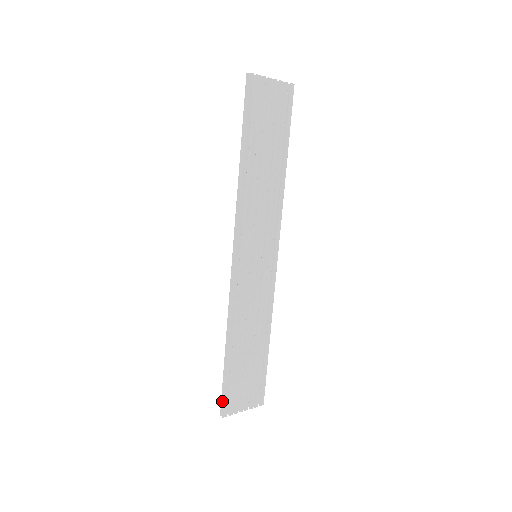
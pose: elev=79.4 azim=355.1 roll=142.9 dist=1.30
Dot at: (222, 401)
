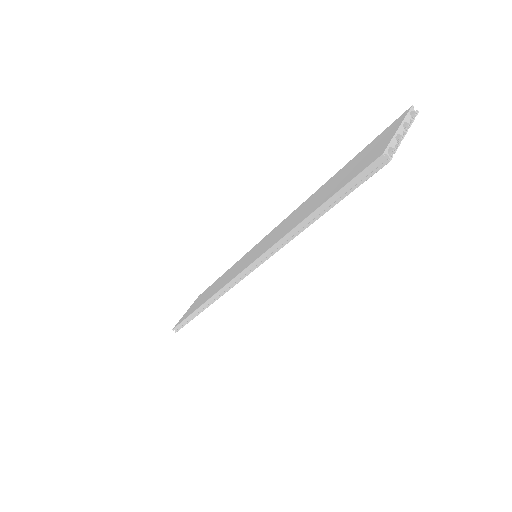
Dot at: (177, 326)
